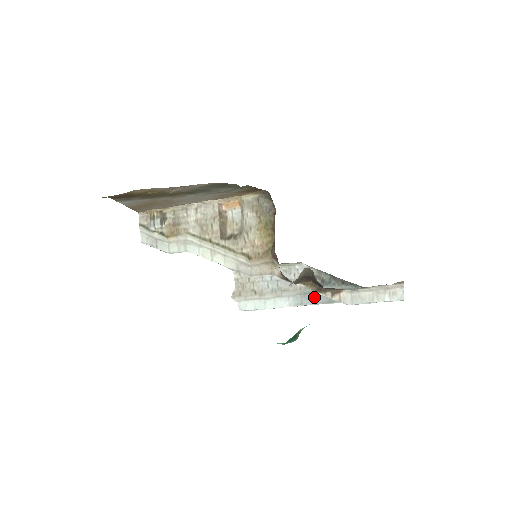
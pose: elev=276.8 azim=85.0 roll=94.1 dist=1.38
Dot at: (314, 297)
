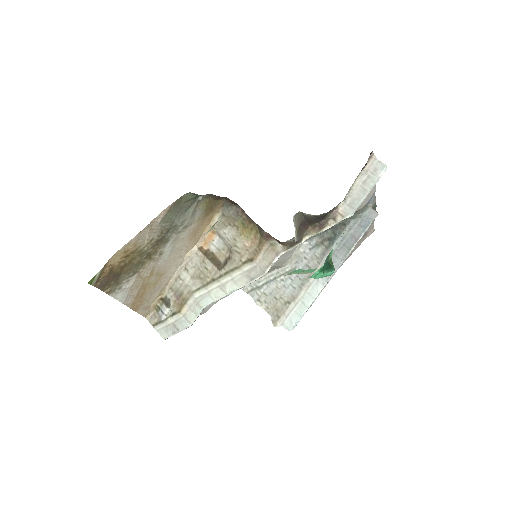
Dot at: (335, 258)
